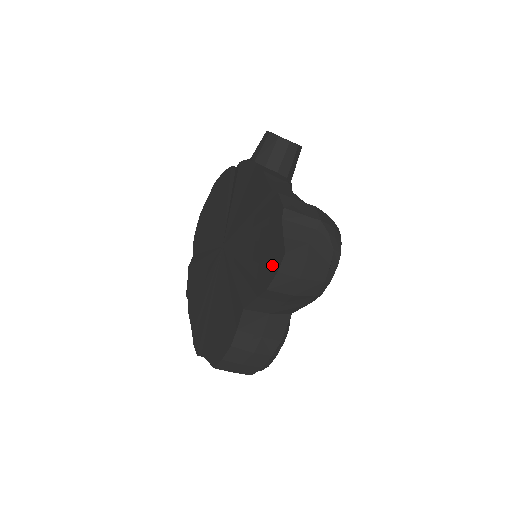
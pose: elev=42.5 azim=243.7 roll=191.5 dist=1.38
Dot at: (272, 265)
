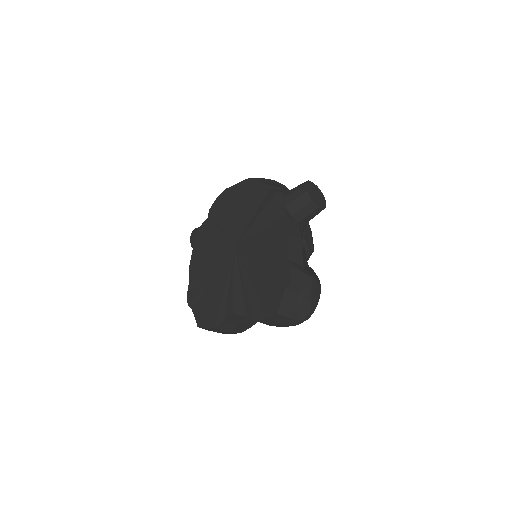
Dot at: (265, 310)
